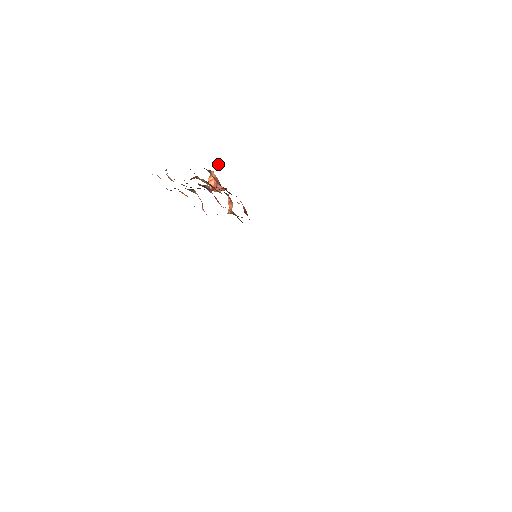
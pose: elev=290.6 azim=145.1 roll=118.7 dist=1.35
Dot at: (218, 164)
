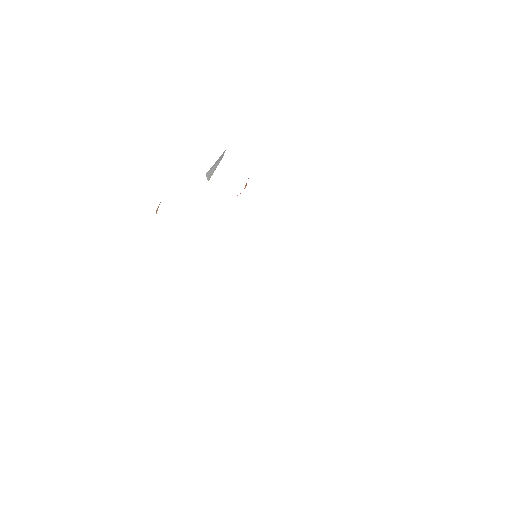
Dot at: (216, 163)
